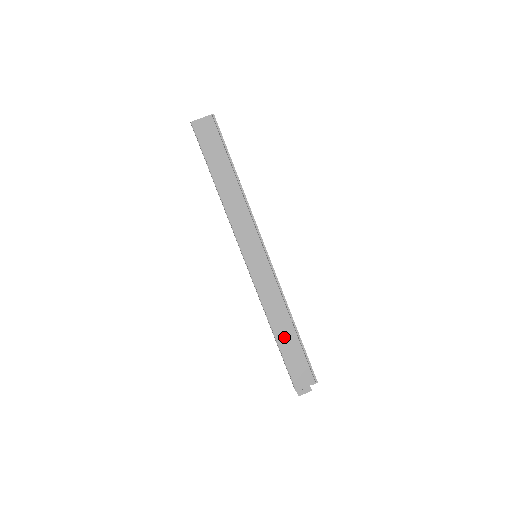
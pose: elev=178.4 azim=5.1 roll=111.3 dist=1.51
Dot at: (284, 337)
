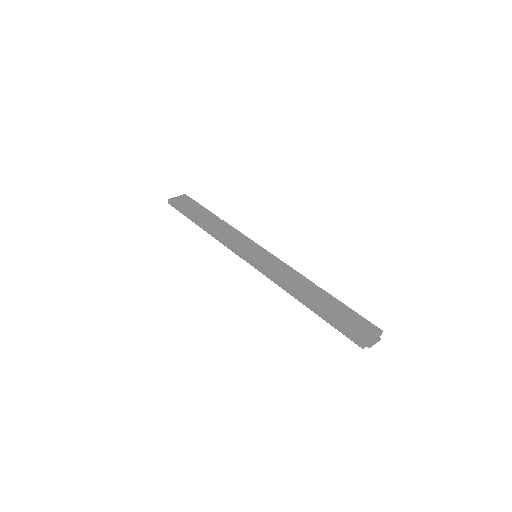
Dot at: (318, 301)
